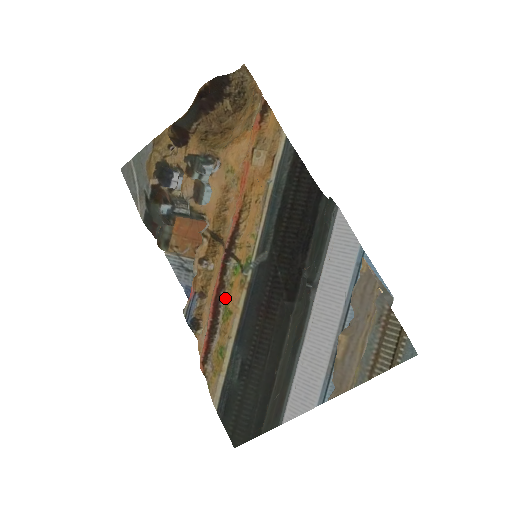
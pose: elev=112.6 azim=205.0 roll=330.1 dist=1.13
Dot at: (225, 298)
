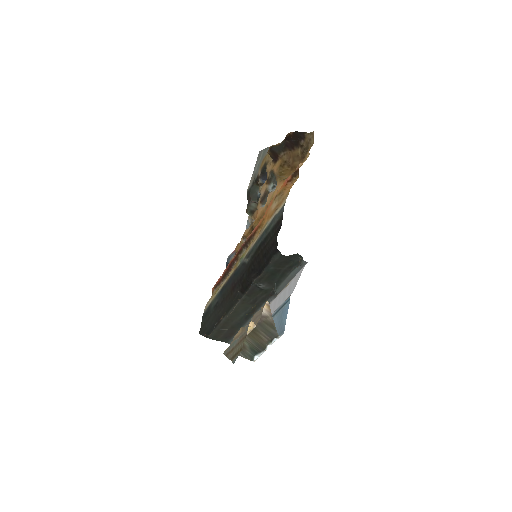
Dot at: occluded
